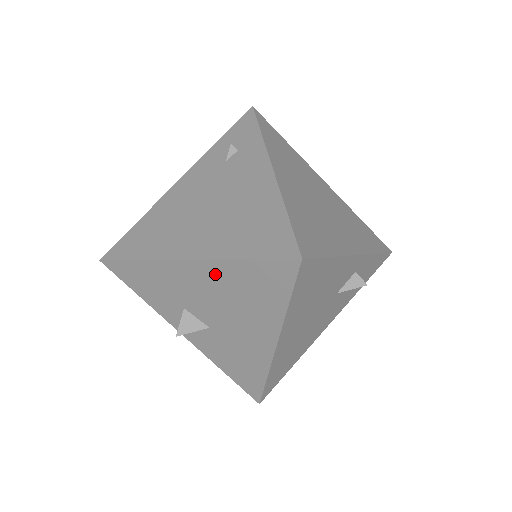
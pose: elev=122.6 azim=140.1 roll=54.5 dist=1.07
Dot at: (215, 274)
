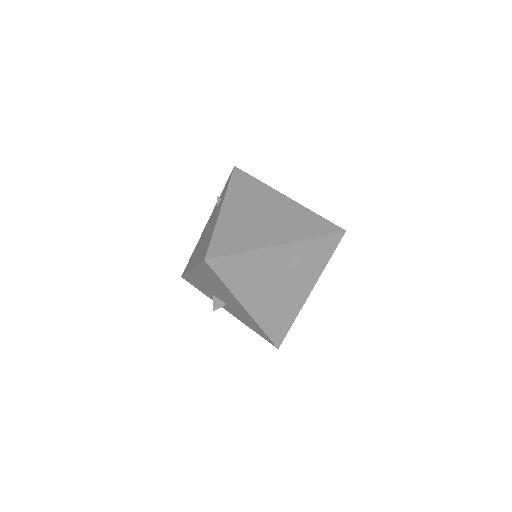
Dot at: (201, 274)
